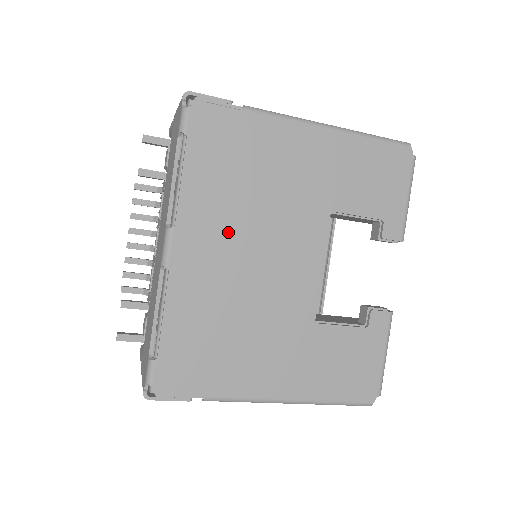
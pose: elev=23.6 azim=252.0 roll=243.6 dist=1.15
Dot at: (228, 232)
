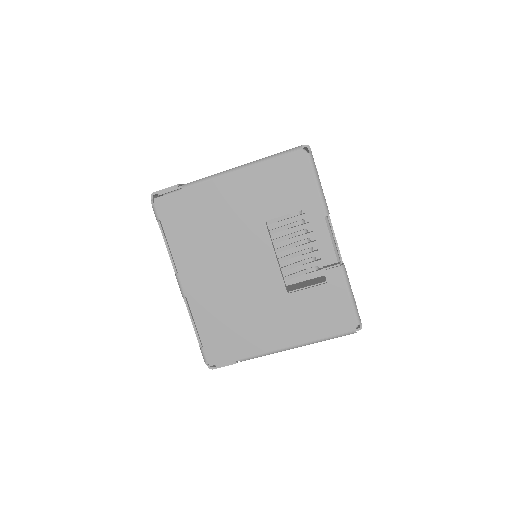
Dot at: (208, 262)
